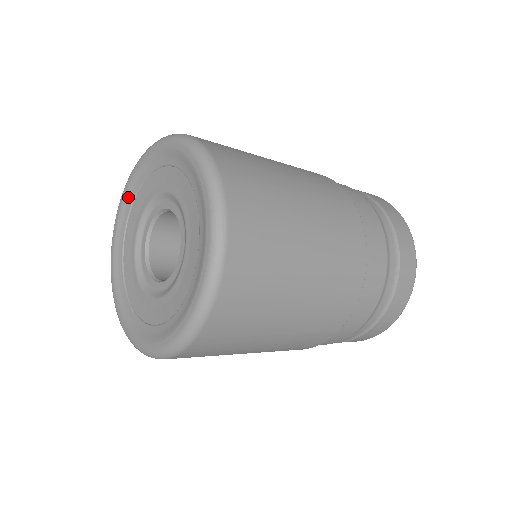
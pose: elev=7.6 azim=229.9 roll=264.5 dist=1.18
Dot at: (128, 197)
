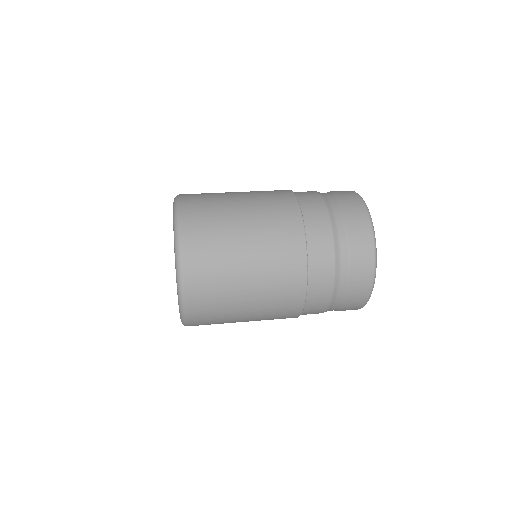
Dot at: occluded
